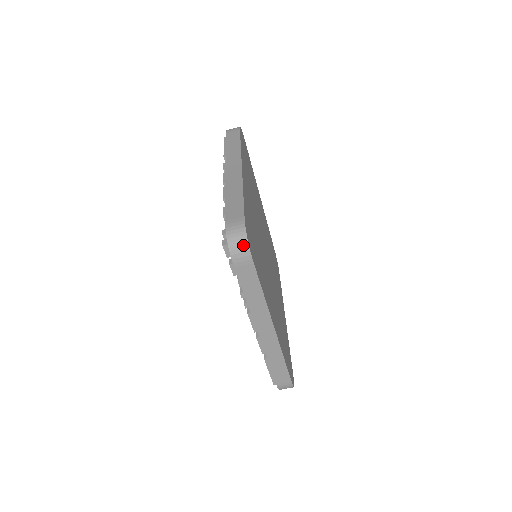
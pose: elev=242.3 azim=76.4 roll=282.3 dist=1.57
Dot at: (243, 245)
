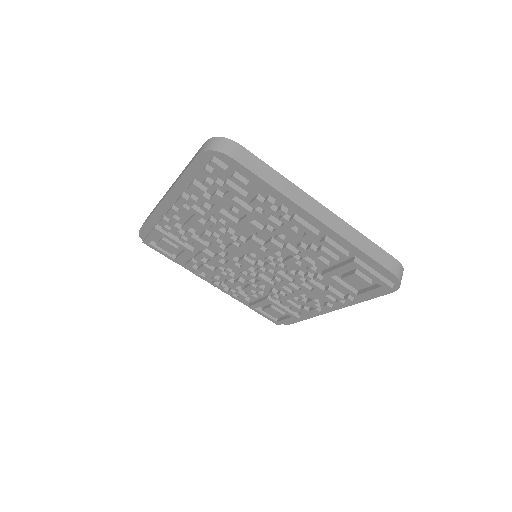
Dot at: (222, 141)
